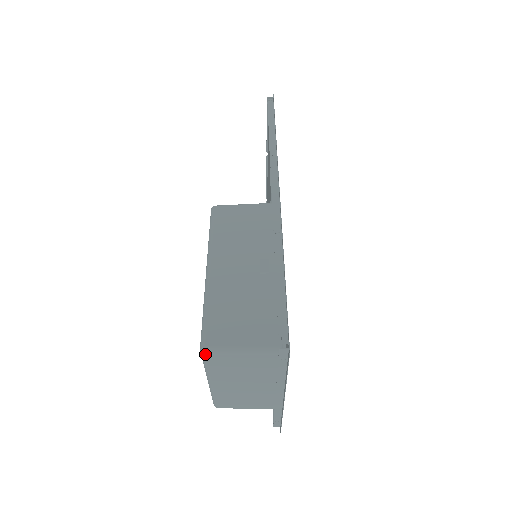
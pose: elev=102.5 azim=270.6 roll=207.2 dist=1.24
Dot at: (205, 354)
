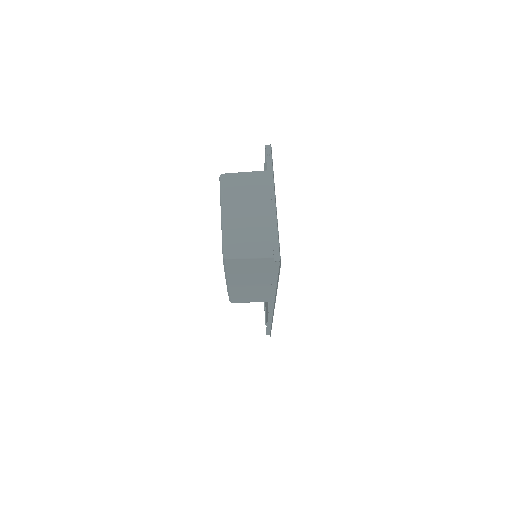
Dot at: (222, 175)
